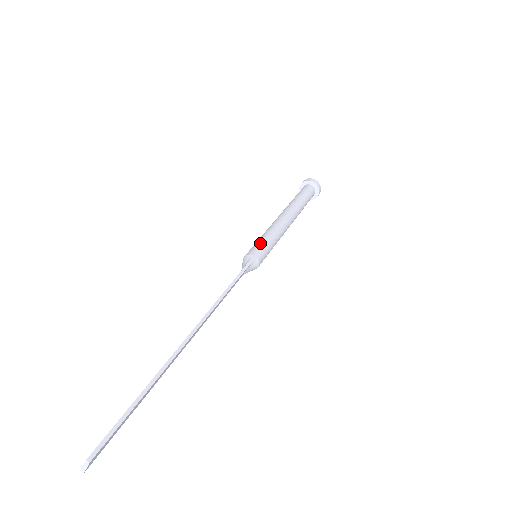
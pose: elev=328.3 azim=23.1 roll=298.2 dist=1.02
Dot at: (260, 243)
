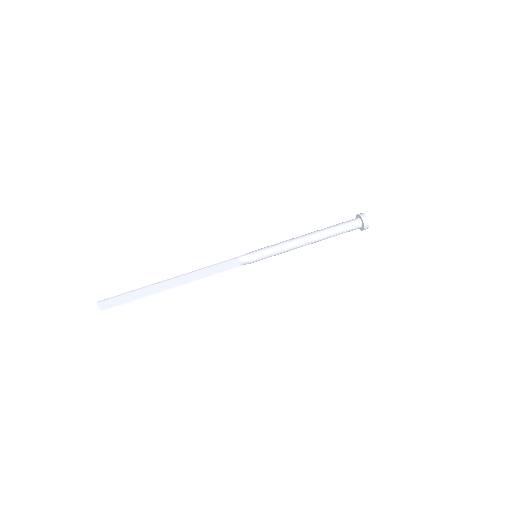
Dot at: (261, 248)
